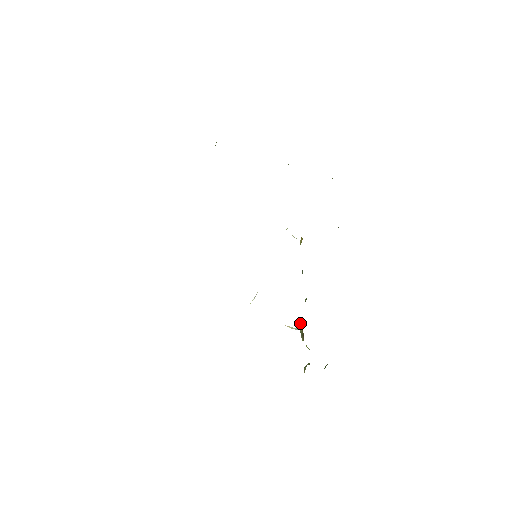
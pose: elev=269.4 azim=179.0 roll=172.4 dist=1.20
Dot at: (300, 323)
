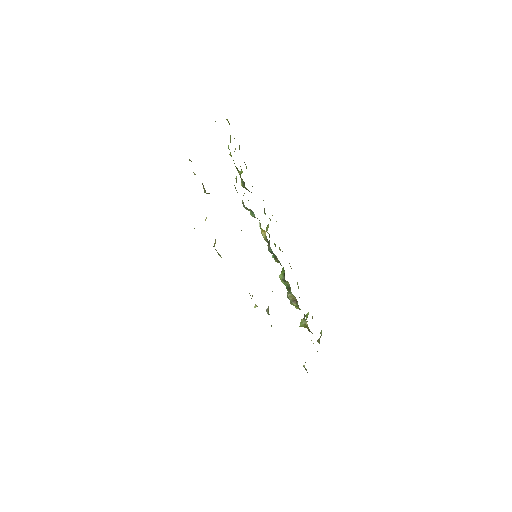
Dot at: (288, 294)
